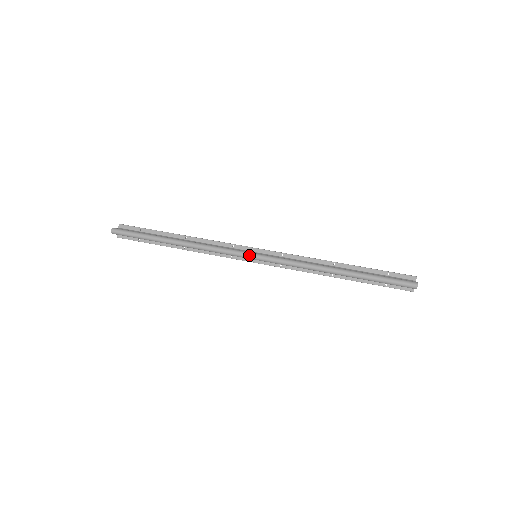
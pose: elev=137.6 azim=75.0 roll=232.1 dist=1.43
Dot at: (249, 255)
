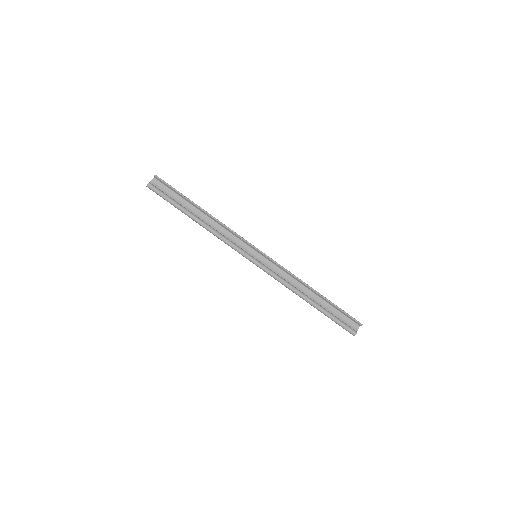
Dot at: occluded
